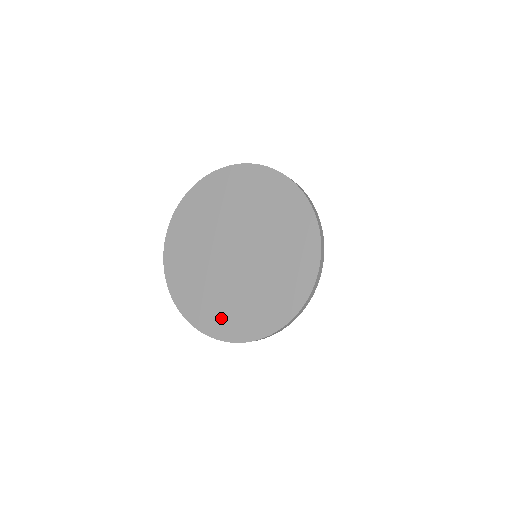
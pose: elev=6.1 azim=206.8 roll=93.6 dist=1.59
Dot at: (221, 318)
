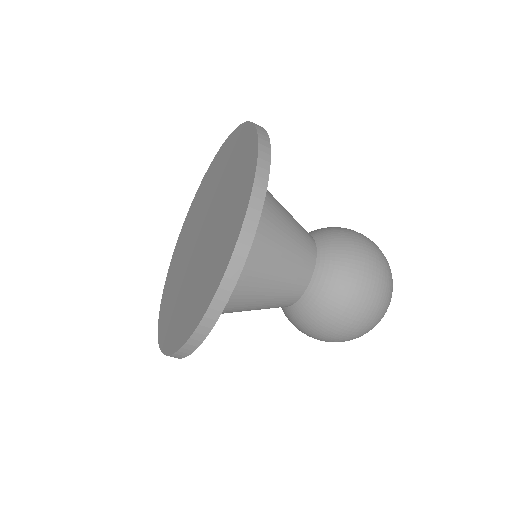
Dot at: (171, 322)
